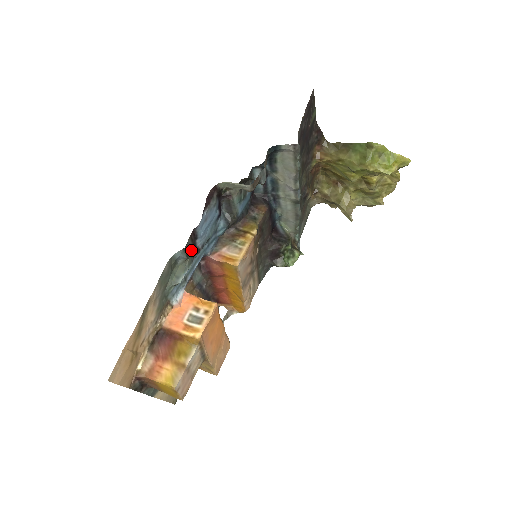
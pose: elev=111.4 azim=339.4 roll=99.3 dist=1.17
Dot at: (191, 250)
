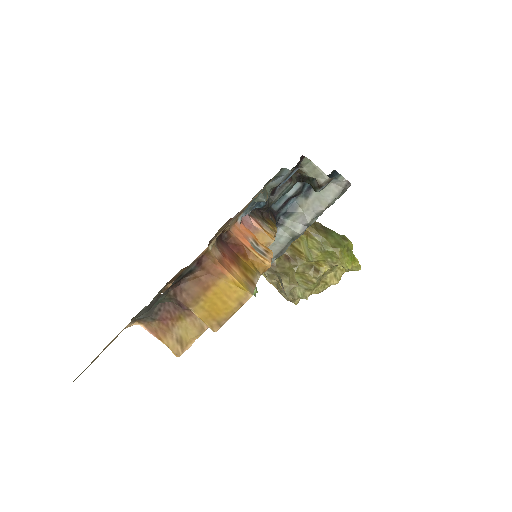
Dot at: (279, 184)
